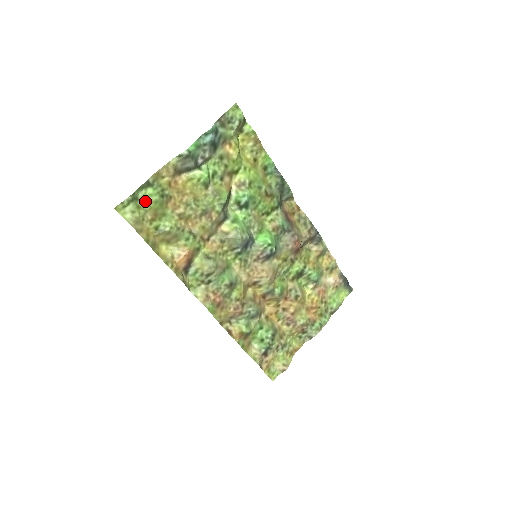
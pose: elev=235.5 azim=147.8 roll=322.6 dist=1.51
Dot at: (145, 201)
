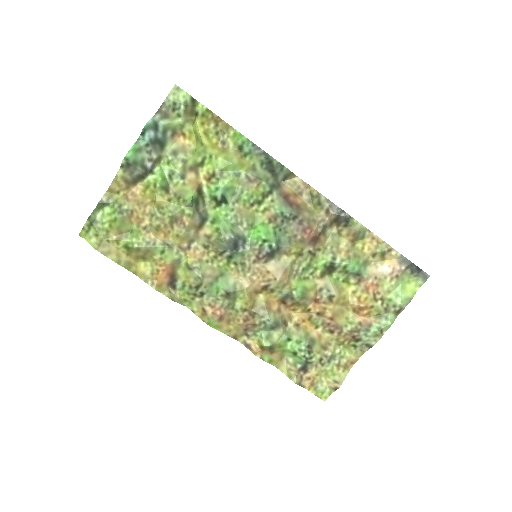
Dot at: (105, 222)
